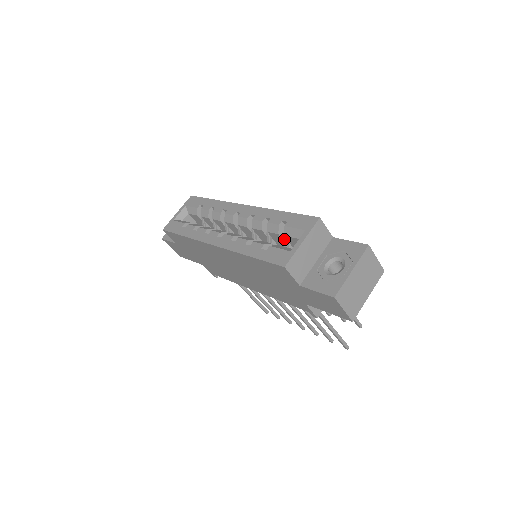
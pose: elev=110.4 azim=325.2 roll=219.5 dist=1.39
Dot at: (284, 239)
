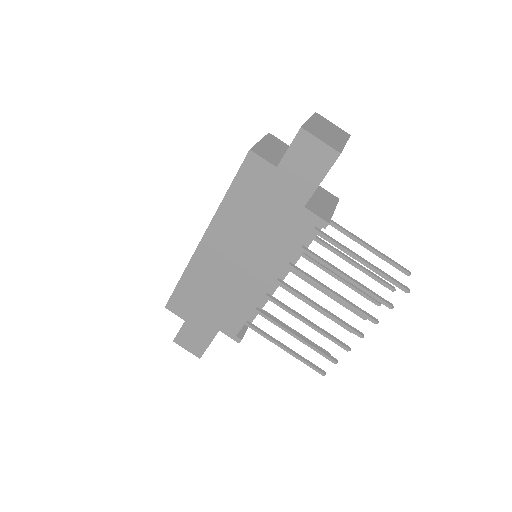
Dot at: occluded
